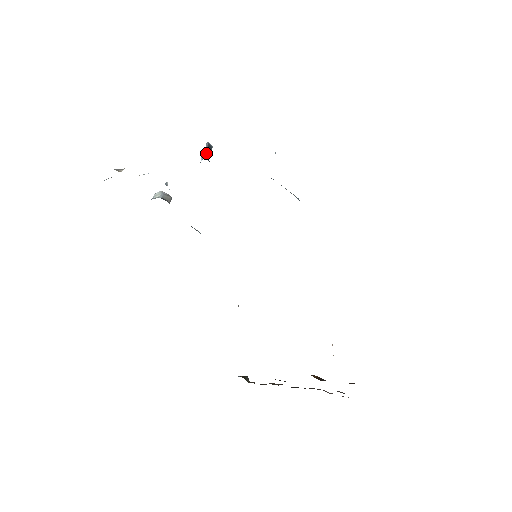
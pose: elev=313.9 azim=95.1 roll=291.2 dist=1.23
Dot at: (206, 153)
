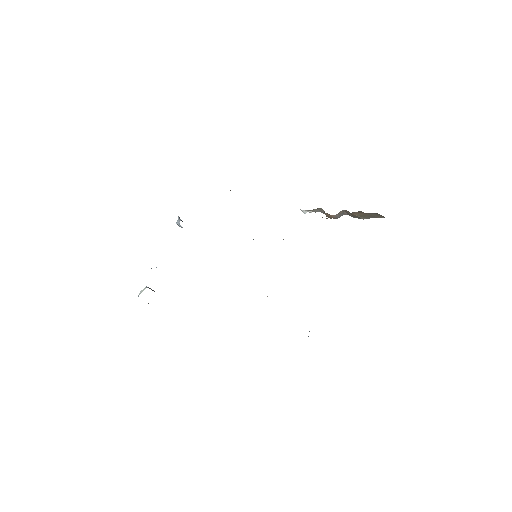
Dot at: (181, 220)
